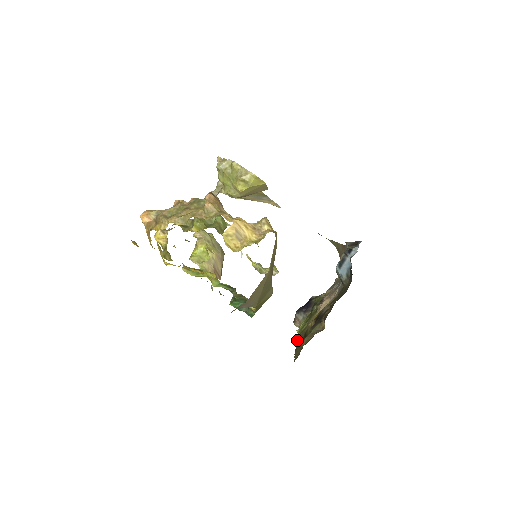
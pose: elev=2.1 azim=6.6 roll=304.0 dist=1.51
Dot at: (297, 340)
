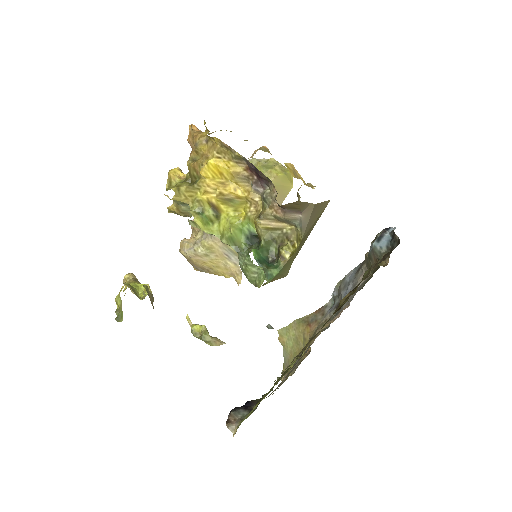
Dot at: occluded
